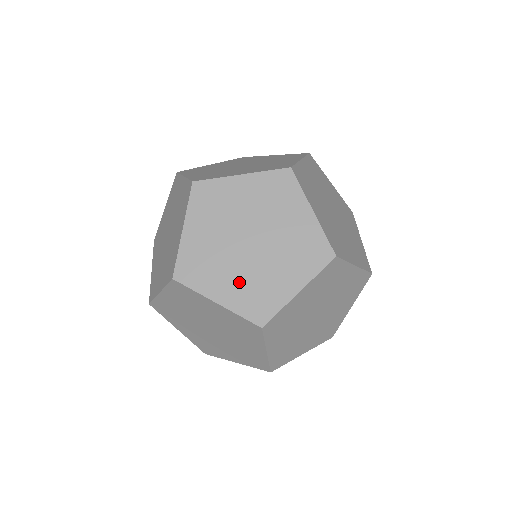
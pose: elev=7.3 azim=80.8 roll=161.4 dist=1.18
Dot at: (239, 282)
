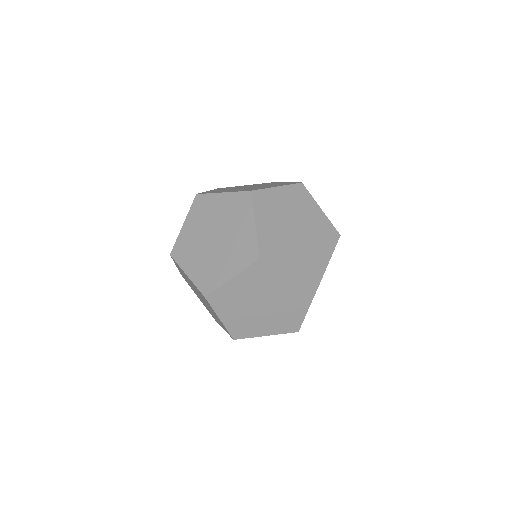
Dot at: (201, 264)
